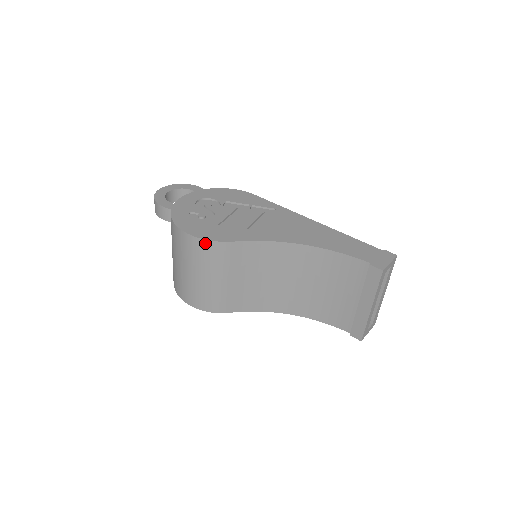
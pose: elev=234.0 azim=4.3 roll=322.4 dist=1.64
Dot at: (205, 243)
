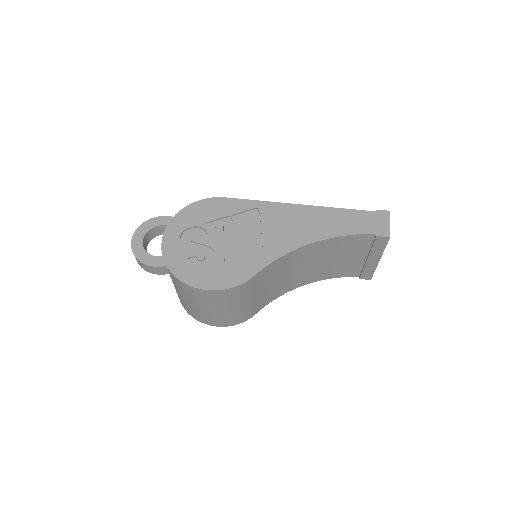
Dot at: (229, 290)
